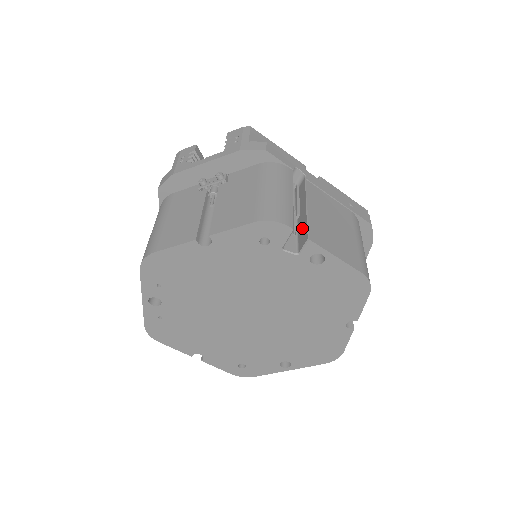
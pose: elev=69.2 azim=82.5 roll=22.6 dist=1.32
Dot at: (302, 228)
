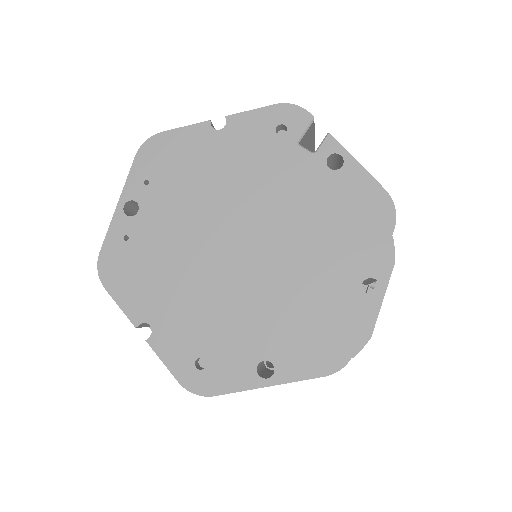
Dot at: occluded
